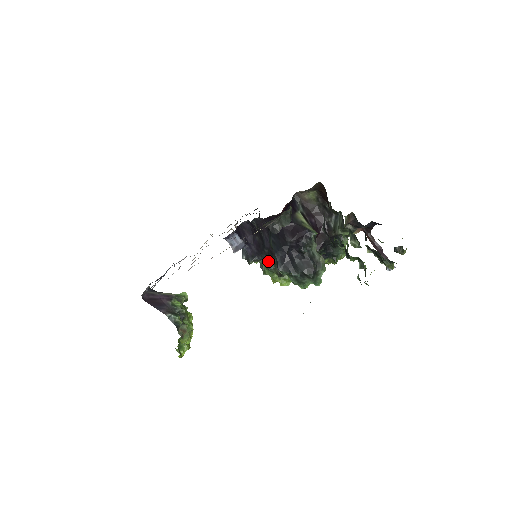
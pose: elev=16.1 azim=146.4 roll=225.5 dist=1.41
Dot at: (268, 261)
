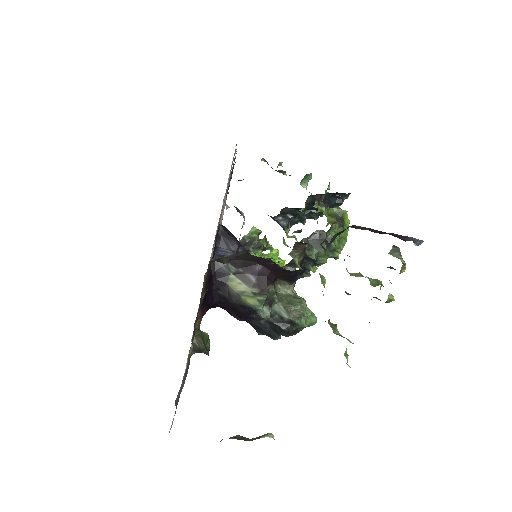
Dot at: (270, 260)
